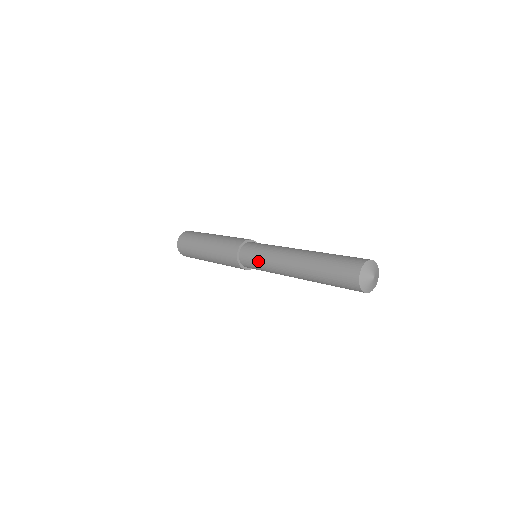
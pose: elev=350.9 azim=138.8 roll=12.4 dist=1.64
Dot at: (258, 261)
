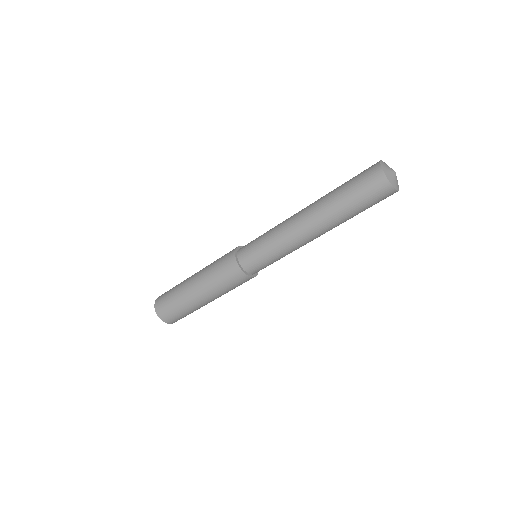
Dot at: (261, 241)
